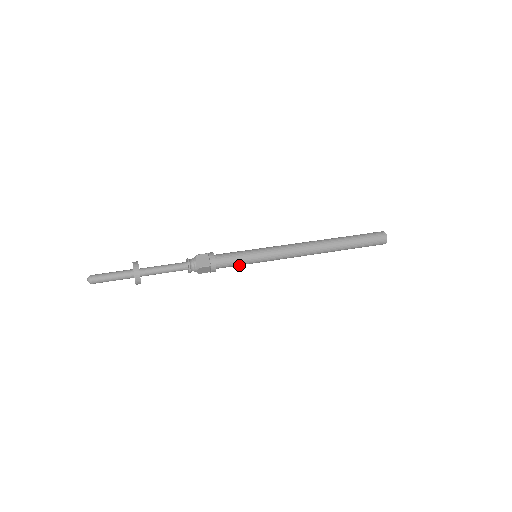
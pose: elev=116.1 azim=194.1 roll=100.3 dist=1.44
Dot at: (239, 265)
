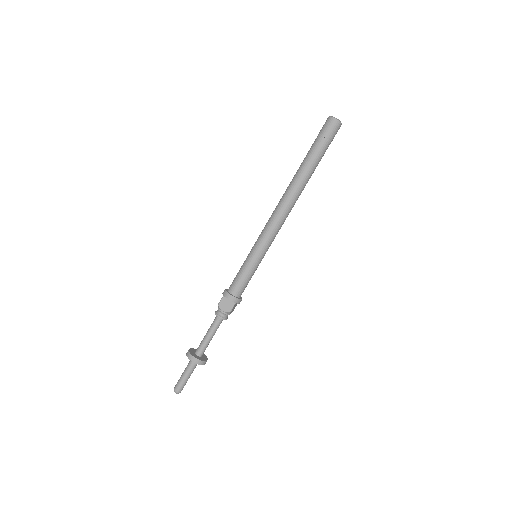
Dot at: (252, 275)
